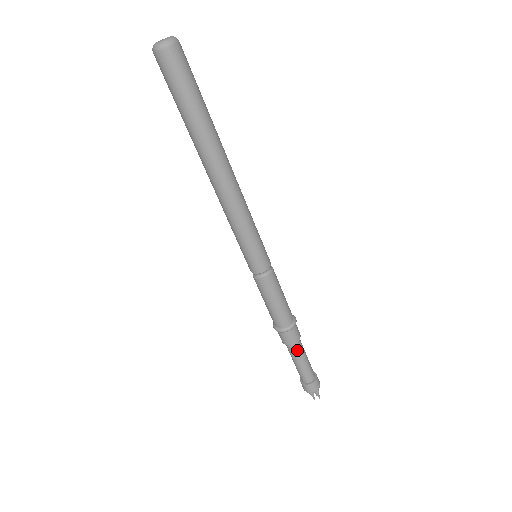
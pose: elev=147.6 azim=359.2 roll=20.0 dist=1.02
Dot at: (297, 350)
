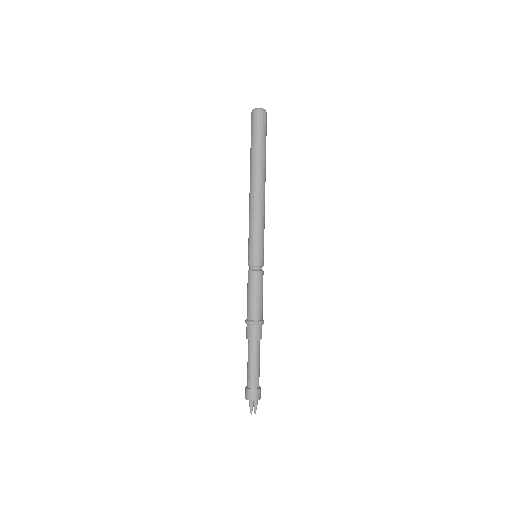
Dot at: (258, 348)
